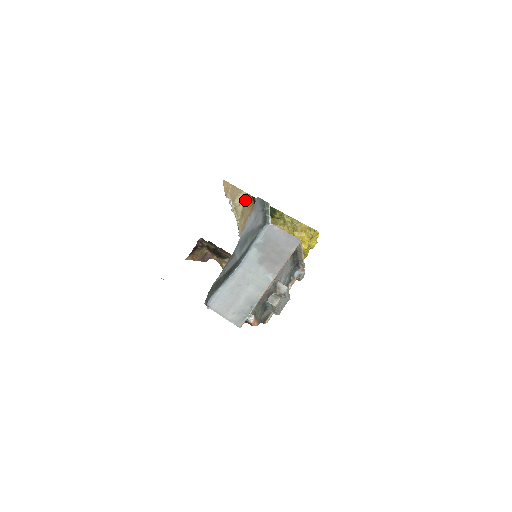
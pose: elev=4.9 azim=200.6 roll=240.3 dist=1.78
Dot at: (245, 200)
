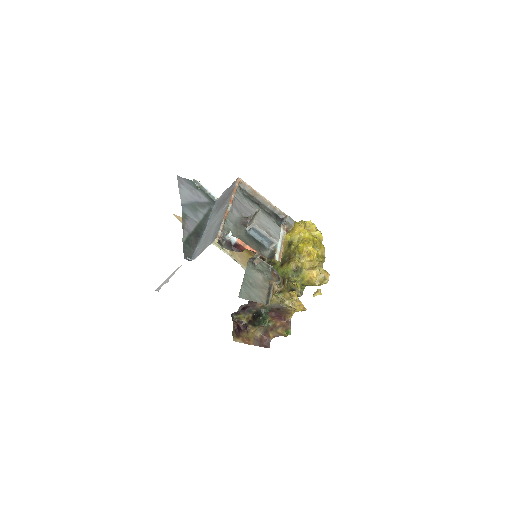
Dot at: occluded
